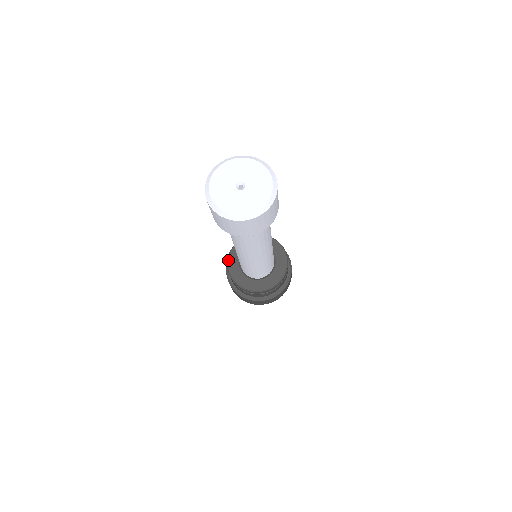
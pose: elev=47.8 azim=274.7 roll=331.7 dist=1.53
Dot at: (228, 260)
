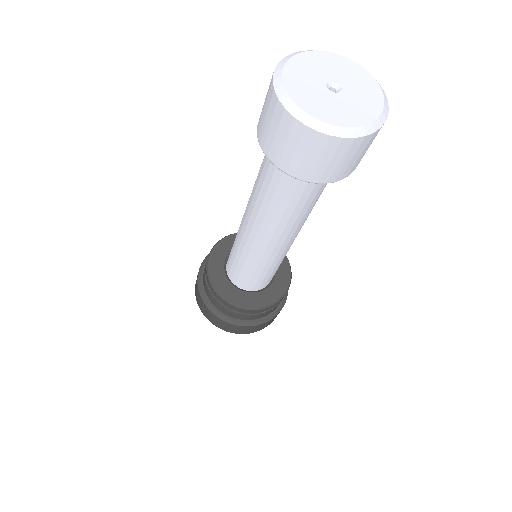
Dot at: (208, 262)
